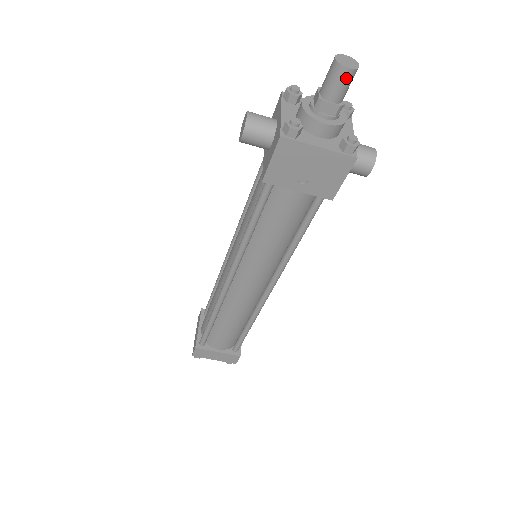
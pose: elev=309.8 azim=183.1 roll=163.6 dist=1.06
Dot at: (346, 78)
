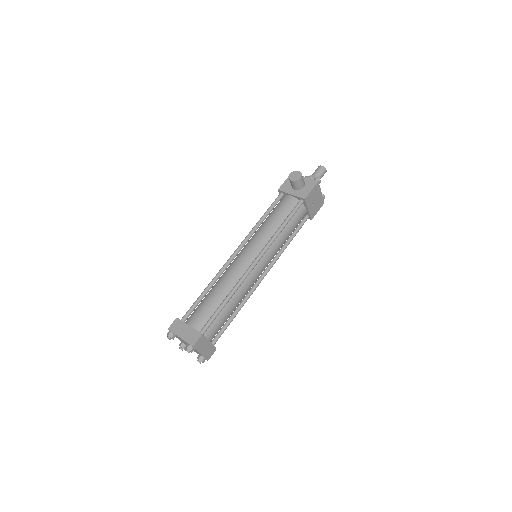
Dot at: occluded
